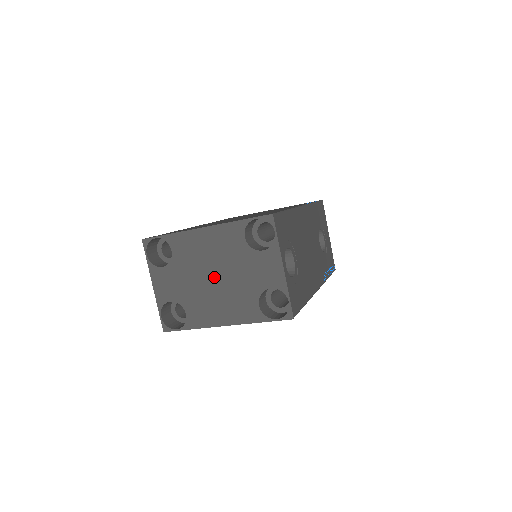
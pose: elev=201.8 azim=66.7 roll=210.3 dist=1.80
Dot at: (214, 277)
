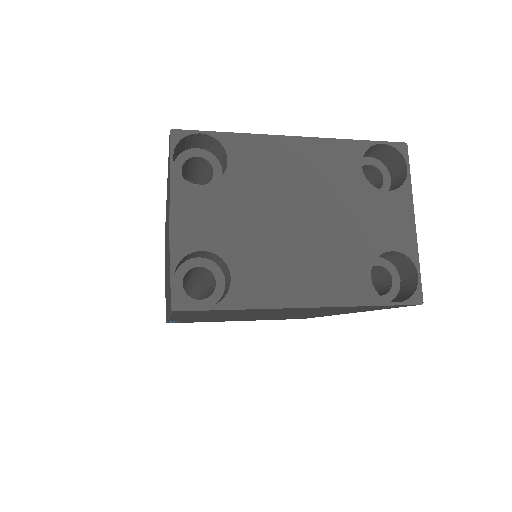
Dot at: (300, 218)
